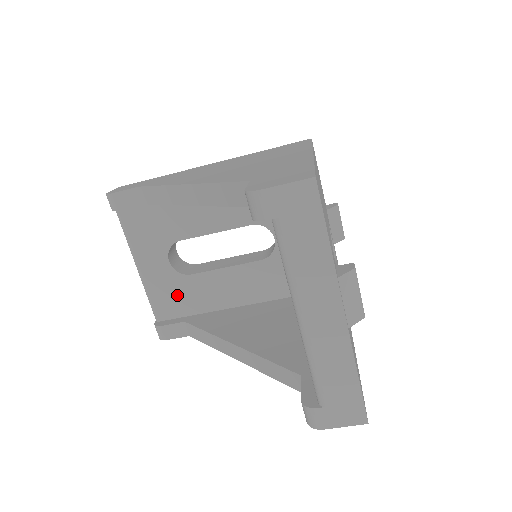
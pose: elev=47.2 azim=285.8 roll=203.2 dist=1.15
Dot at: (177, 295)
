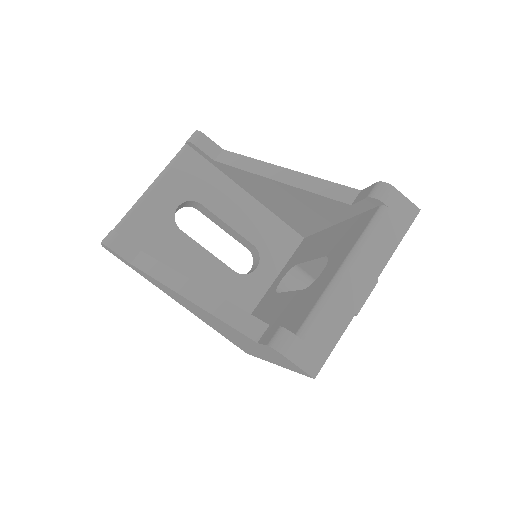
Dot at: (154, 231)
